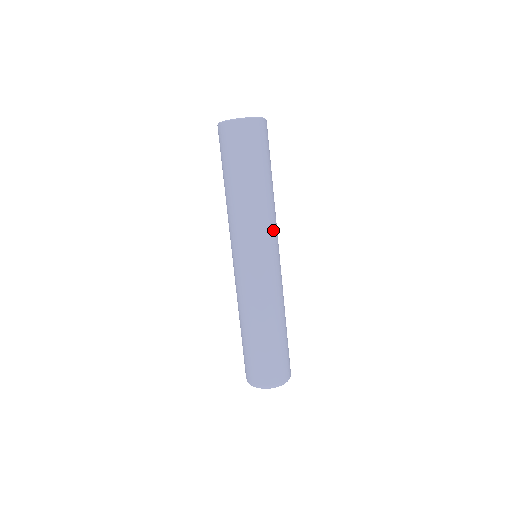
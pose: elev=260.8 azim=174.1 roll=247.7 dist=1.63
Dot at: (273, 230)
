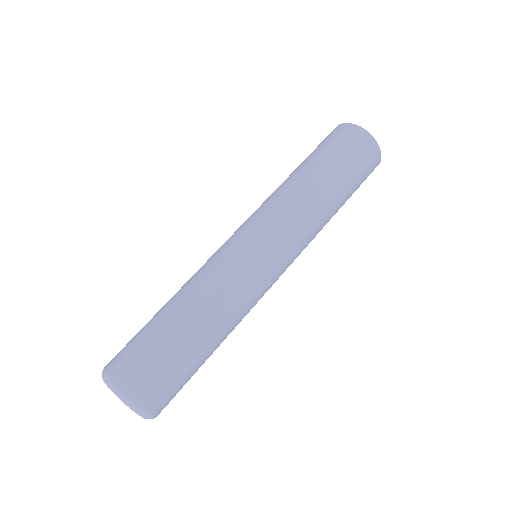
Dot at: (300, 253)
